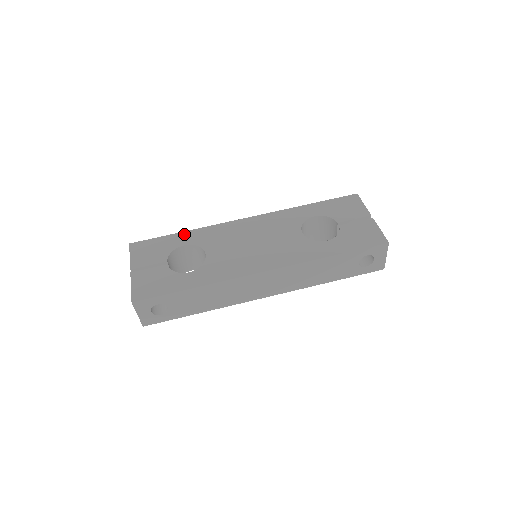
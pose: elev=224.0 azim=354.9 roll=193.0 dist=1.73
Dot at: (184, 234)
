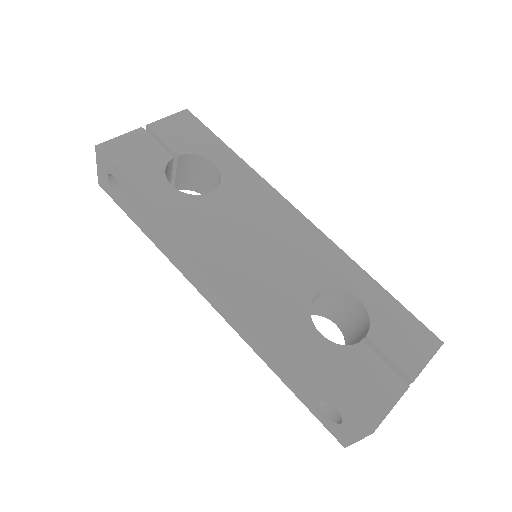
Dot at: (232, 156)
